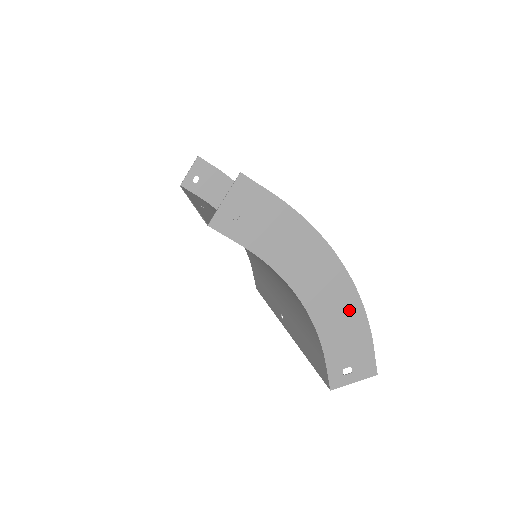
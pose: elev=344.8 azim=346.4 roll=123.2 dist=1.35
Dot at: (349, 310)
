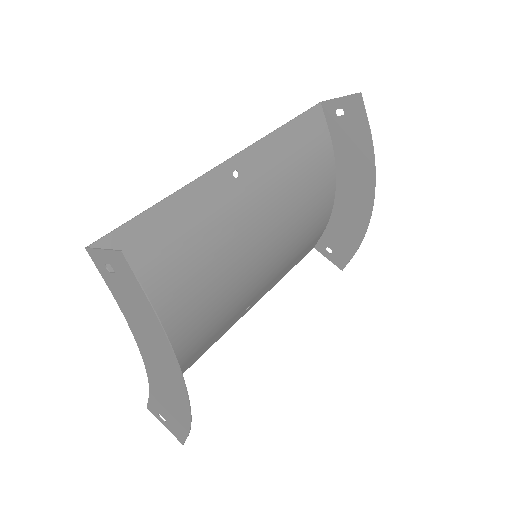
Dot at: (178, 407)
